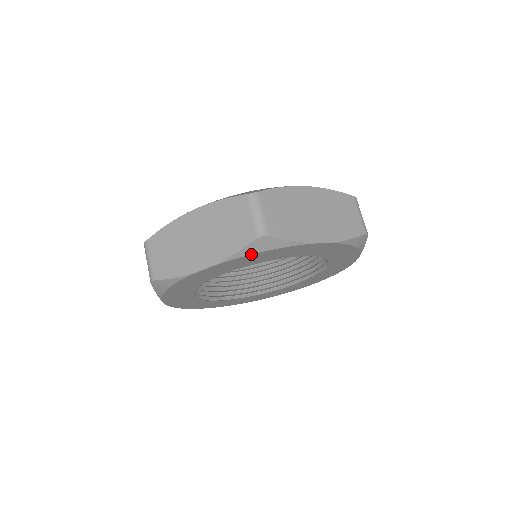
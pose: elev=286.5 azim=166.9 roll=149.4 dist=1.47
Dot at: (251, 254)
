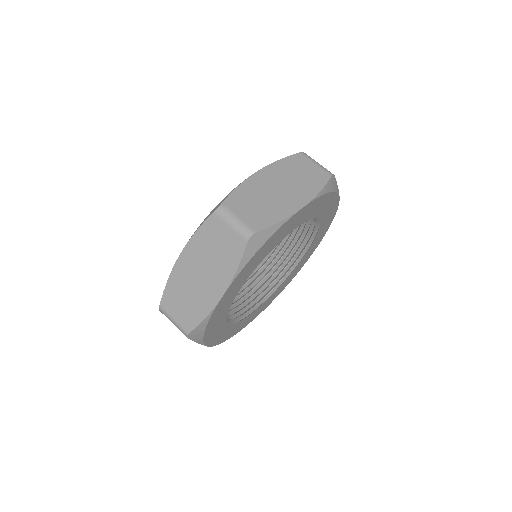
Dot at: (252, 257)
